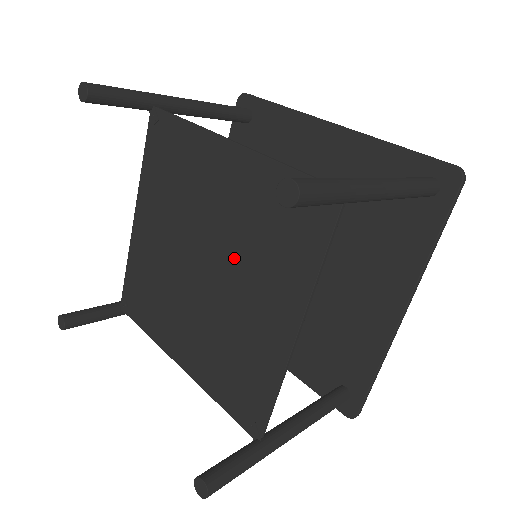
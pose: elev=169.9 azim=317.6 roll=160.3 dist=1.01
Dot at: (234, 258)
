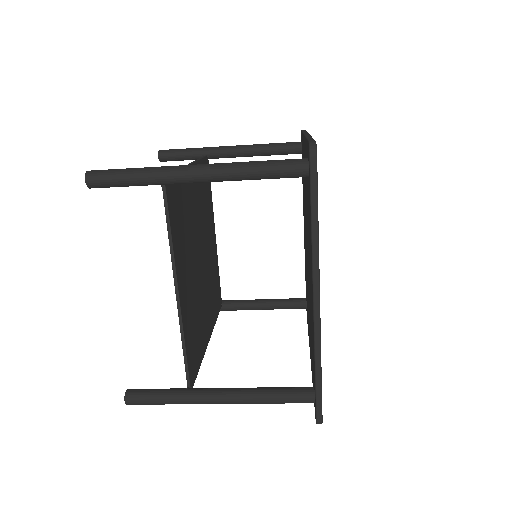
Dot at: occluded
